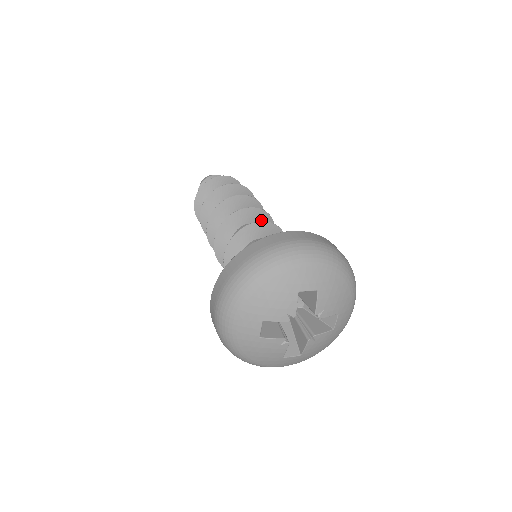
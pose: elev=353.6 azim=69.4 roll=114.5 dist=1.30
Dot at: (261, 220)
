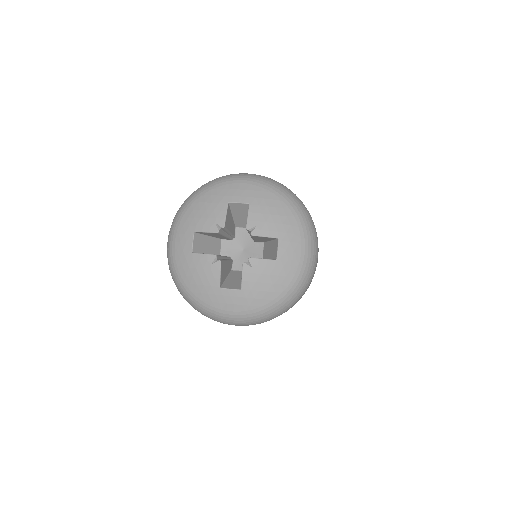
Dot at: occluded
